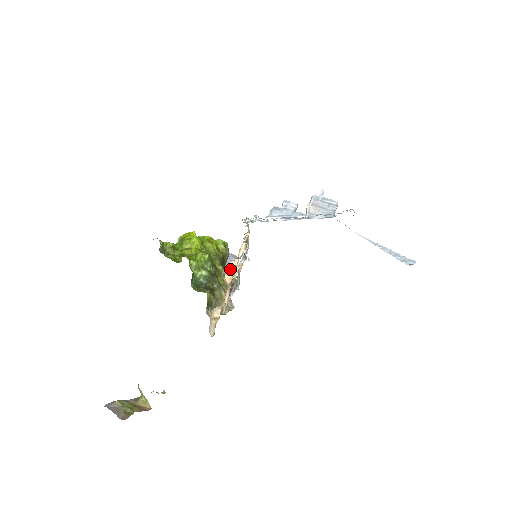
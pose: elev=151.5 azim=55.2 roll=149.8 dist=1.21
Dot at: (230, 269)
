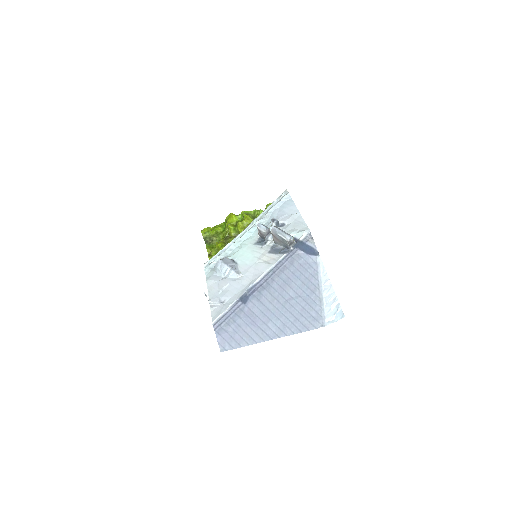
Dot at: occluded
